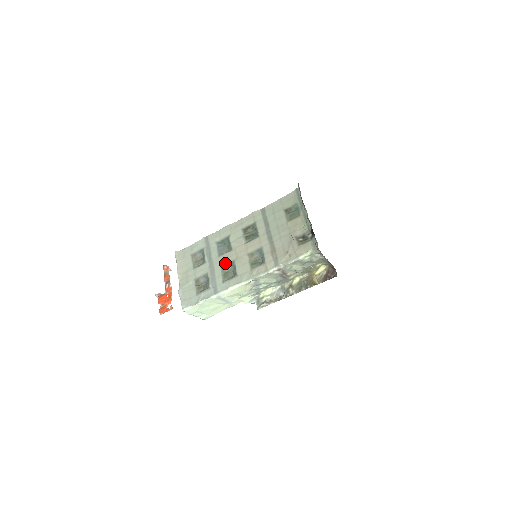
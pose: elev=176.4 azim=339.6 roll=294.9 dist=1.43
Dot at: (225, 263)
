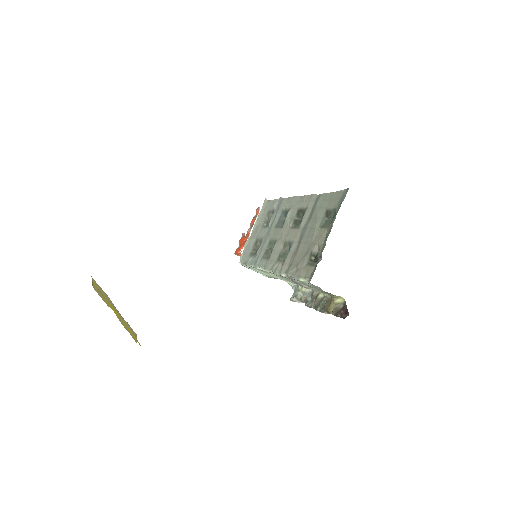
Dot at: (273, 238)
